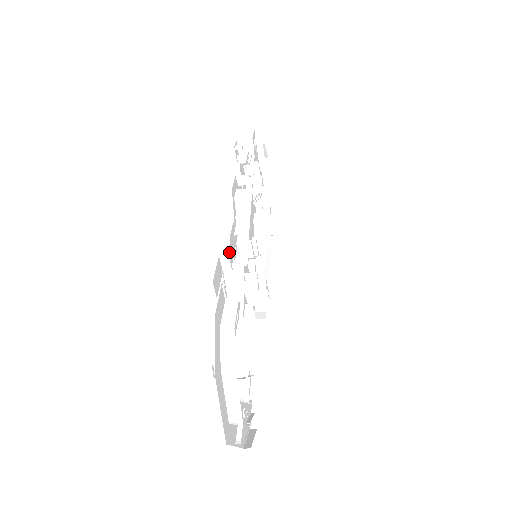
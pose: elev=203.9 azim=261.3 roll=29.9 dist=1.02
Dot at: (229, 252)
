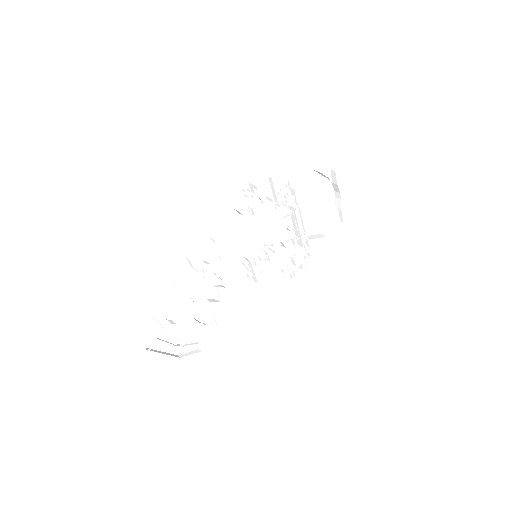
Dot at: (195, 257)
